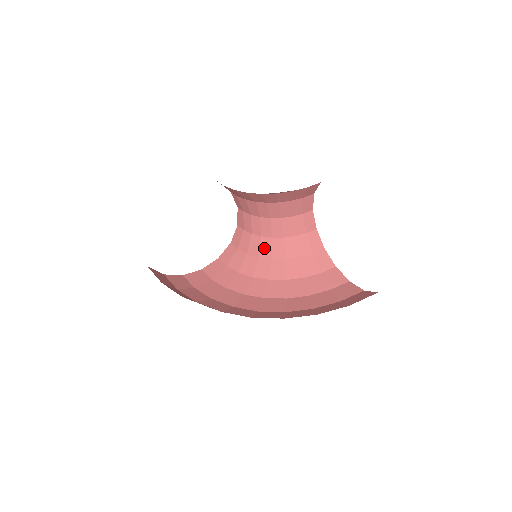
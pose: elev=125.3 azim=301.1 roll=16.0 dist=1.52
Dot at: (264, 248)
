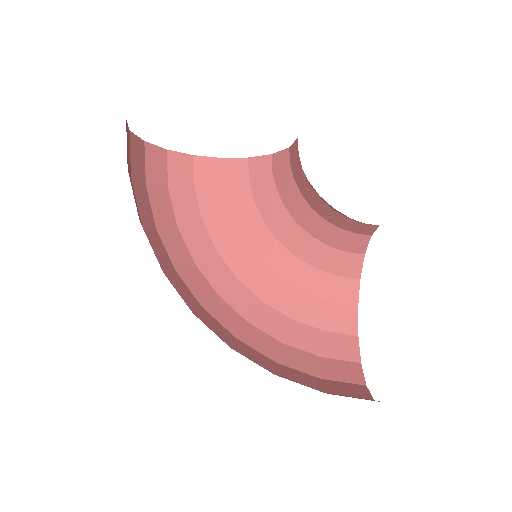
Dot at: (296, 207)
